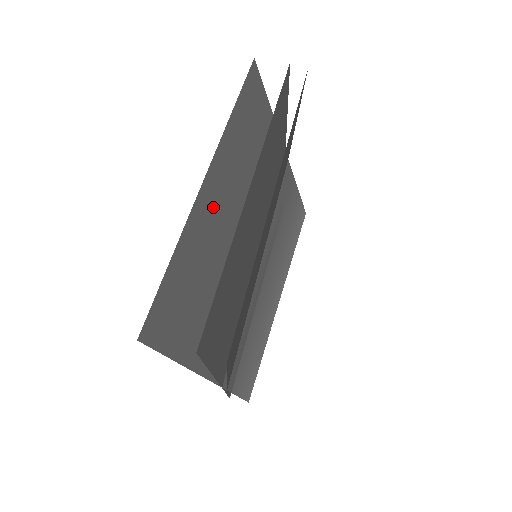
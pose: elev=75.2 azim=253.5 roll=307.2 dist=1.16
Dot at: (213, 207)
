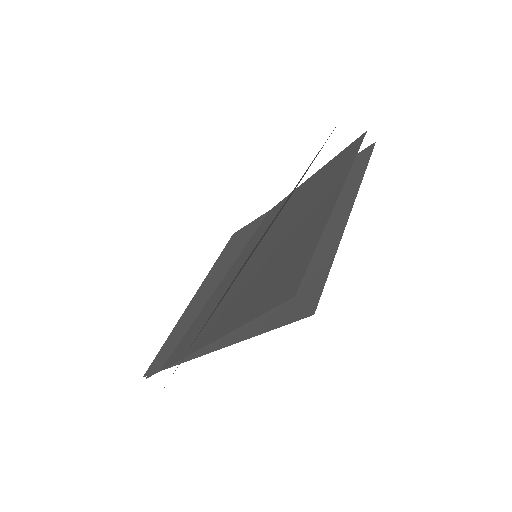
Dot at: occluded
